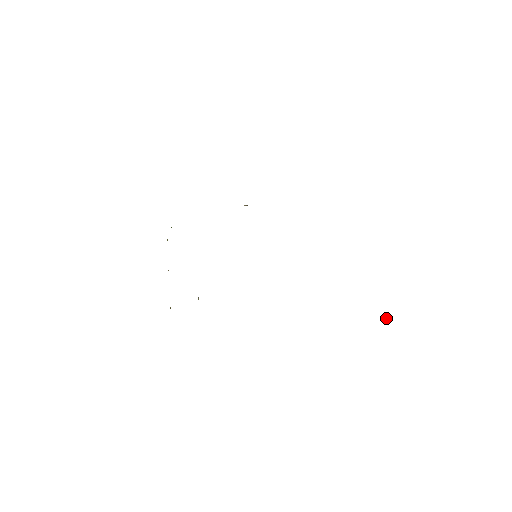
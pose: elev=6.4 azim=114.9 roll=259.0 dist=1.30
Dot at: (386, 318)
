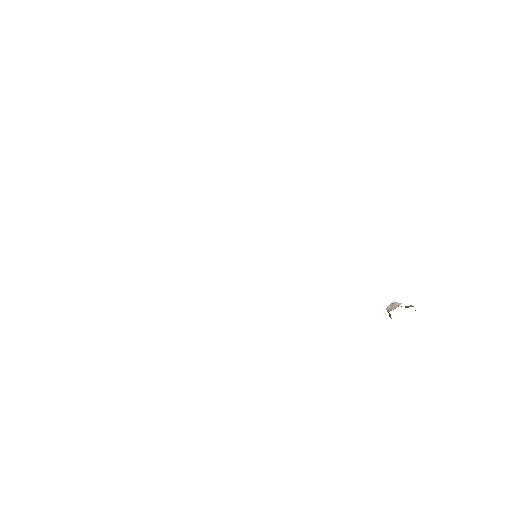
Dot at: occluded
